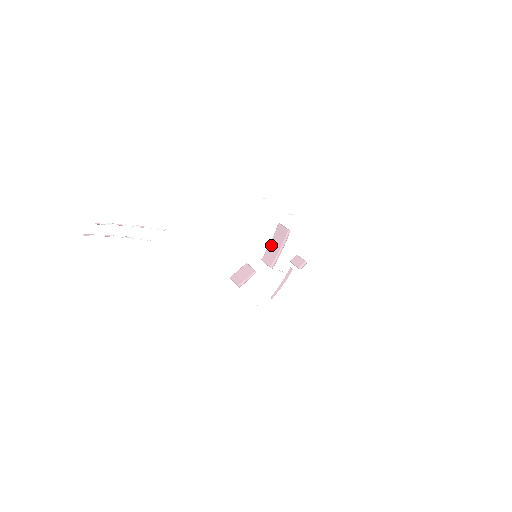
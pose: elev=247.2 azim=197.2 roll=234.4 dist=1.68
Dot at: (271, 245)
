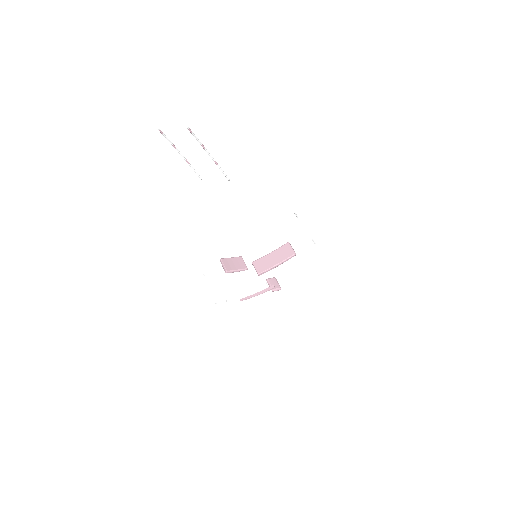
Dot at: (270, 255)
